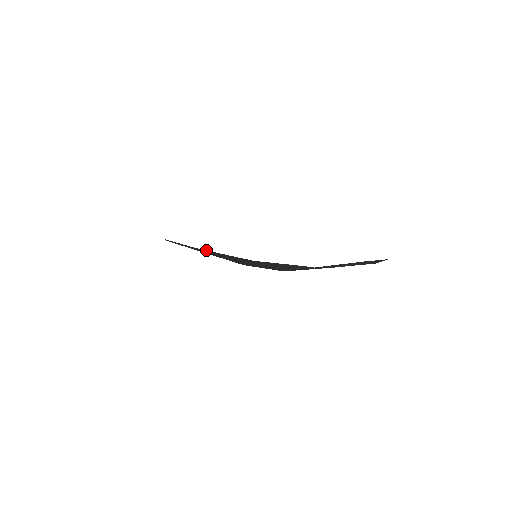
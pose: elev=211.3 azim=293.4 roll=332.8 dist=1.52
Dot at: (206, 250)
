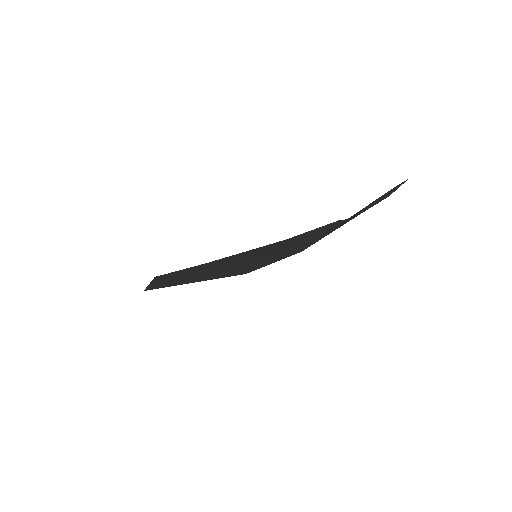
Dot at: (219, 259)
